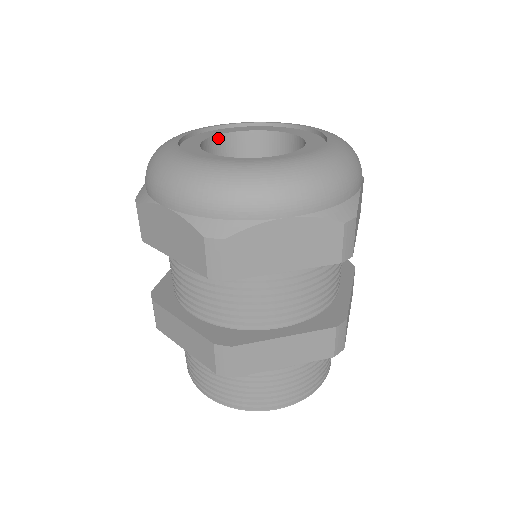
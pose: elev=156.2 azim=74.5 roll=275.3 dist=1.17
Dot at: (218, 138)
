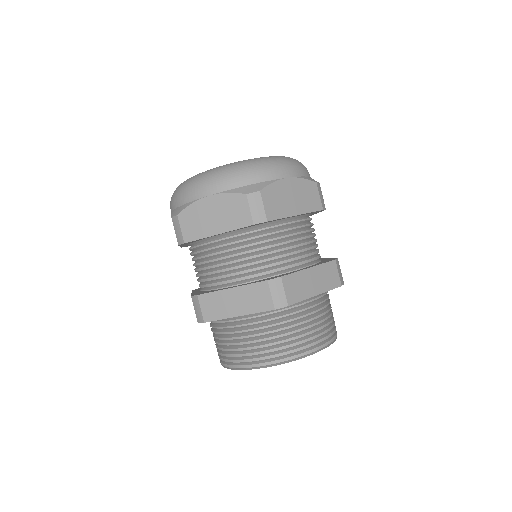
Dot at: occluded
